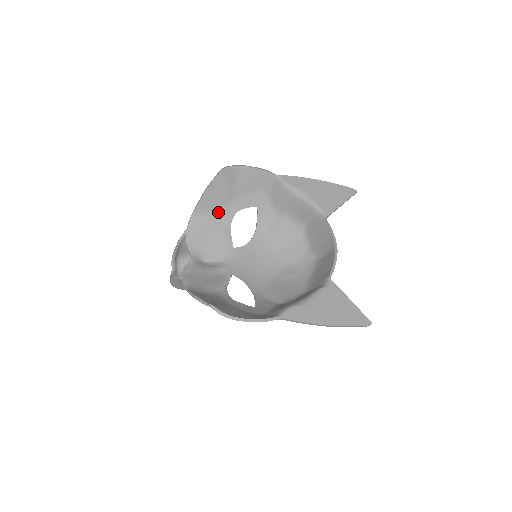
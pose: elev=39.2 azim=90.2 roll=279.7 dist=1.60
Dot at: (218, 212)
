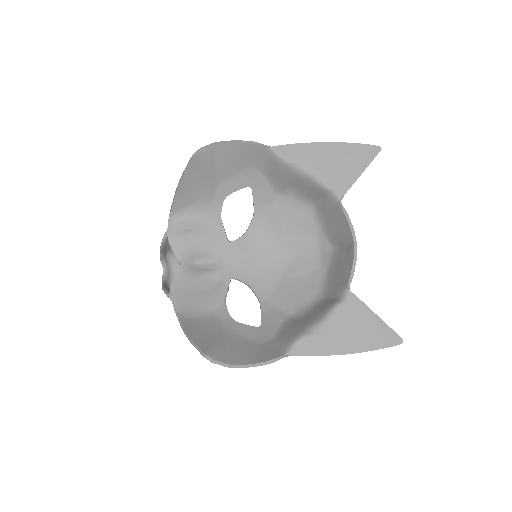
Dot at: (202, 202)
